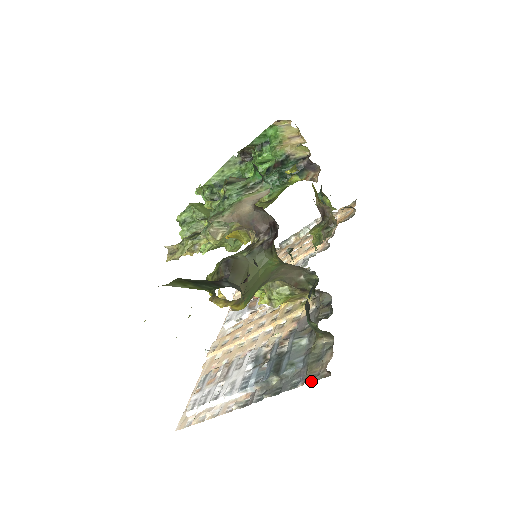
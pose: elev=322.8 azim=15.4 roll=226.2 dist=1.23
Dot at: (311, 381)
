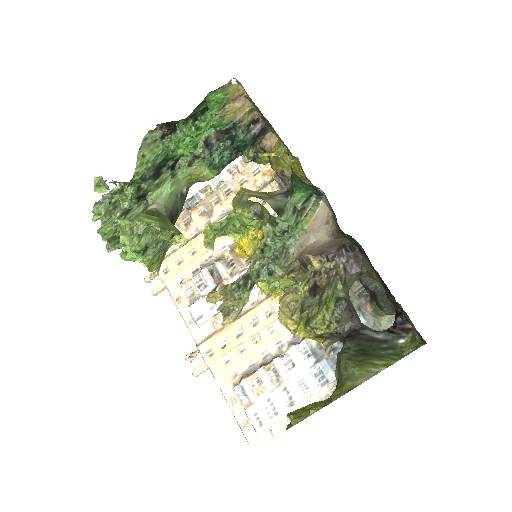
Dot at: occluded
